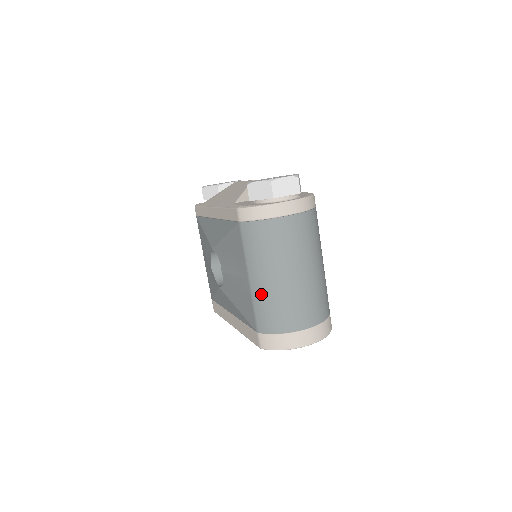
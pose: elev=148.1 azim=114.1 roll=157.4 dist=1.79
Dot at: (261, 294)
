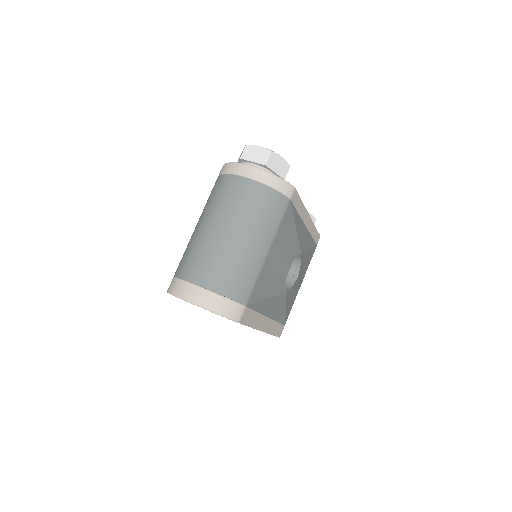
Dot at: (191, 238)
